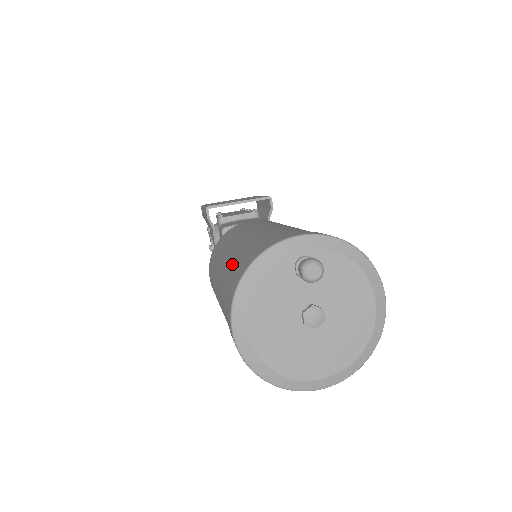
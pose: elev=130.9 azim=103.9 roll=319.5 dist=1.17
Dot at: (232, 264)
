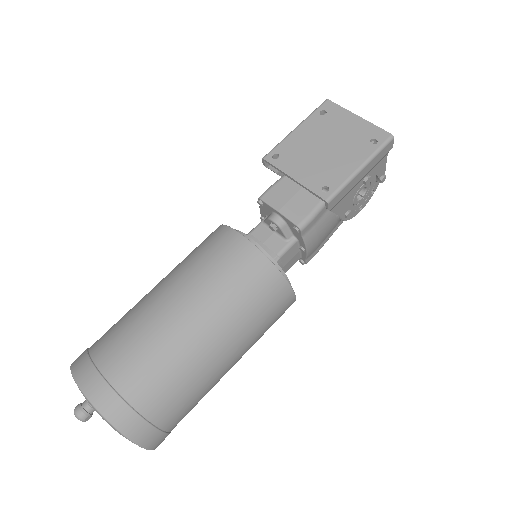
Dot at: (116, 323)
